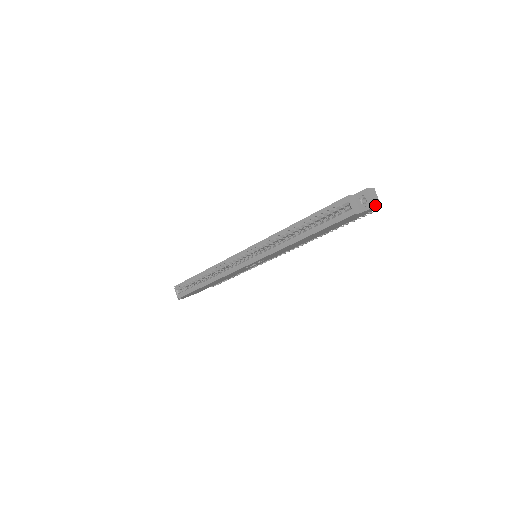
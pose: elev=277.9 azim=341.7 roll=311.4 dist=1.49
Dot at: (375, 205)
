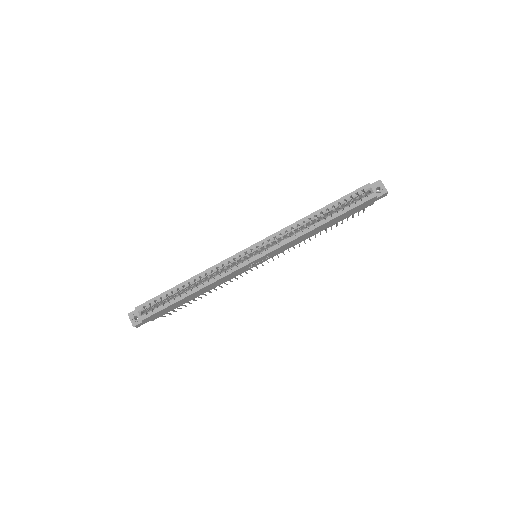
Dot at: (387, 192)
